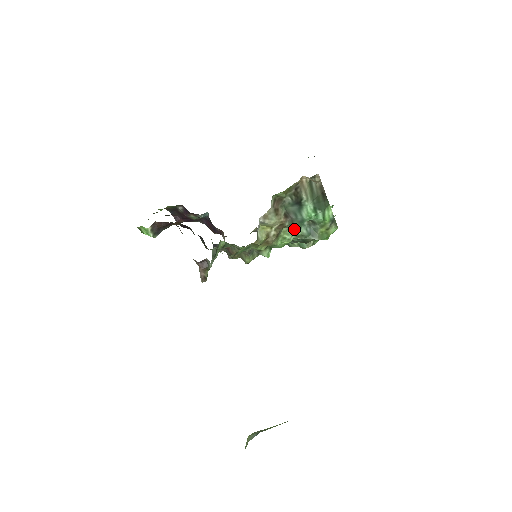
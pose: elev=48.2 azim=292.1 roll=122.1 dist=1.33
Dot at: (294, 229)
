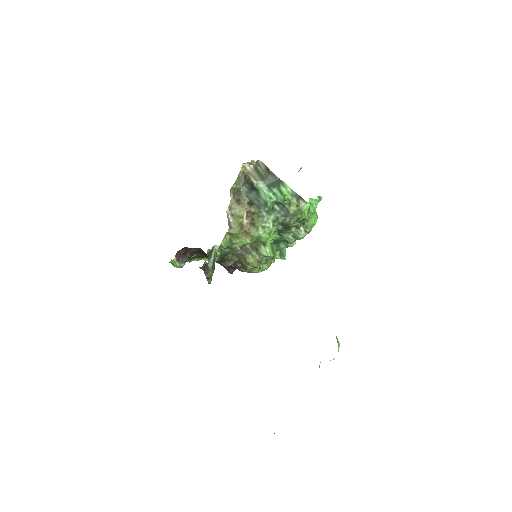
Dot at: (268, 216)
